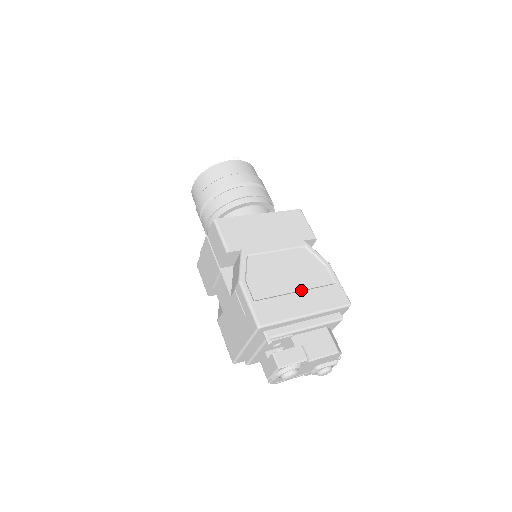
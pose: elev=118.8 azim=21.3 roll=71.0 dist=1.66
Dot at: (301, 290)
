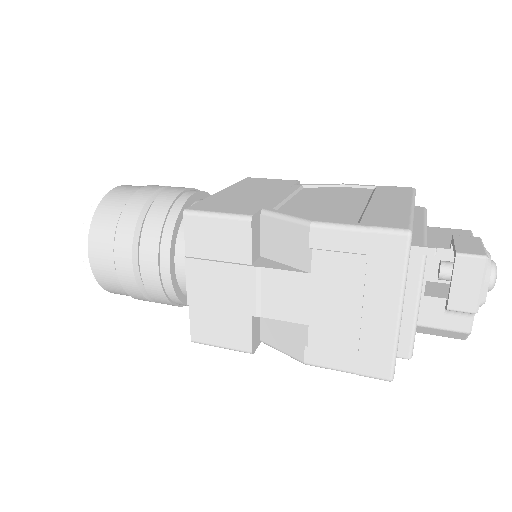
Dot at: (367, 202)
